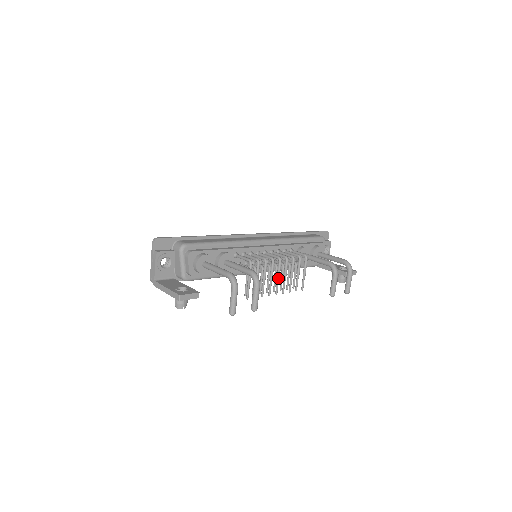
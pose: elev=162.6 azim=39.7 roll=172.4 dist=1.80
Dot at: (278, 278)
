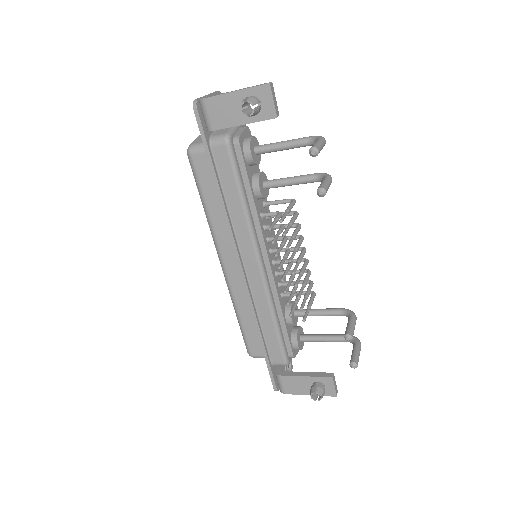
Dot at: (300, 260)
